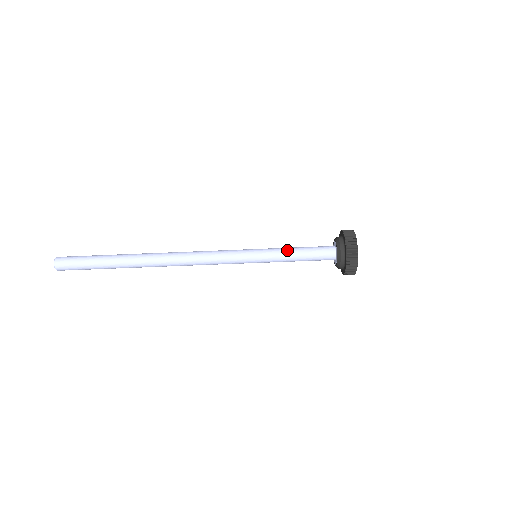
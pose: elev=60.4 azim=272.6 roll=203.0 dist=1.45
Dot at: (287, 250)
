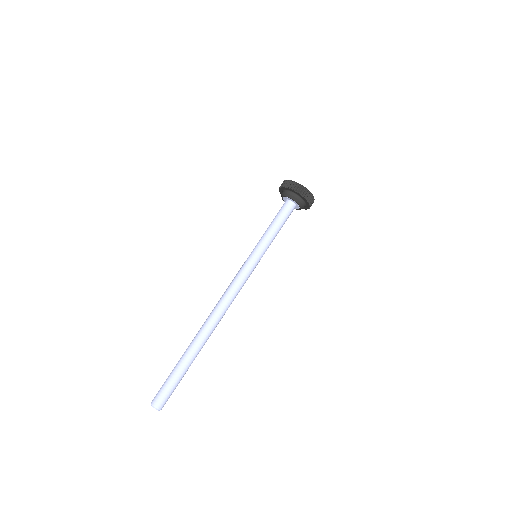
Dot at: (265, 231)
